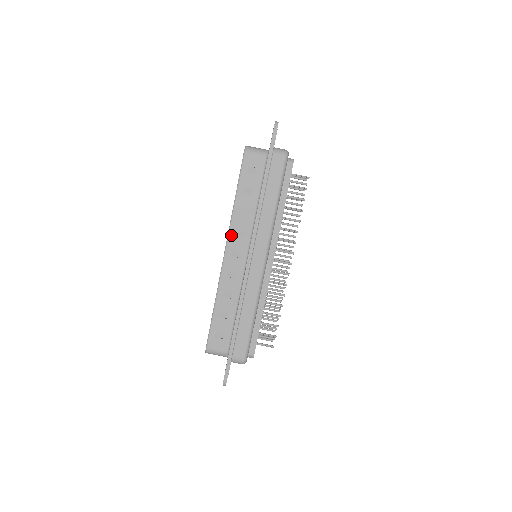
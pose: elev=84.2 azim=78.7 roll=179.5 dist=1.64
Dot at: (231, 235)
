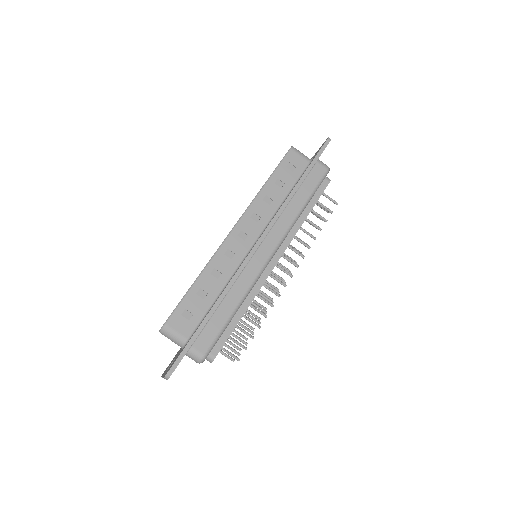
Dot at: (246, 215)
